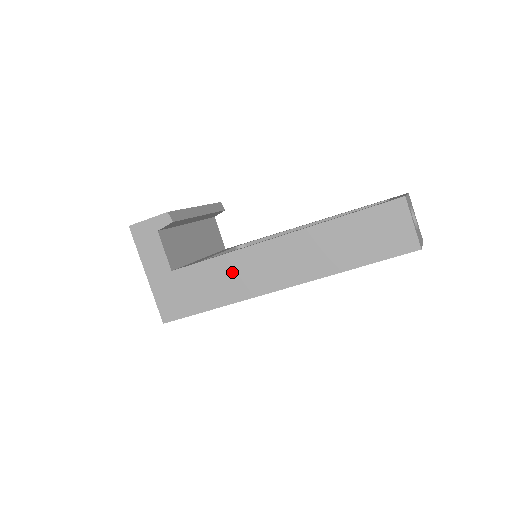
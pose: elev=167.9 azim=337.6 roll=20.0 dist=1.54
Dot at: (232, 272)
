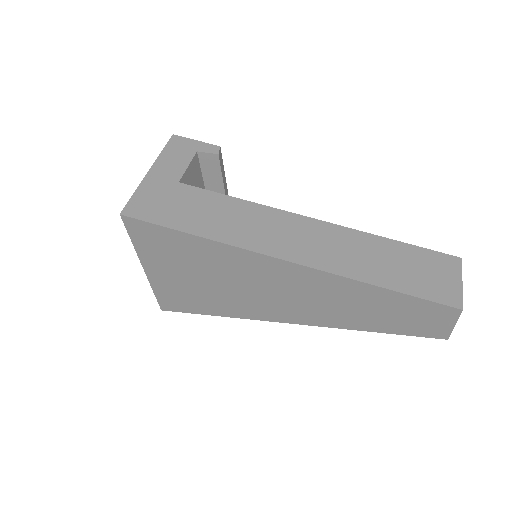
Dot at: (242, 217)
